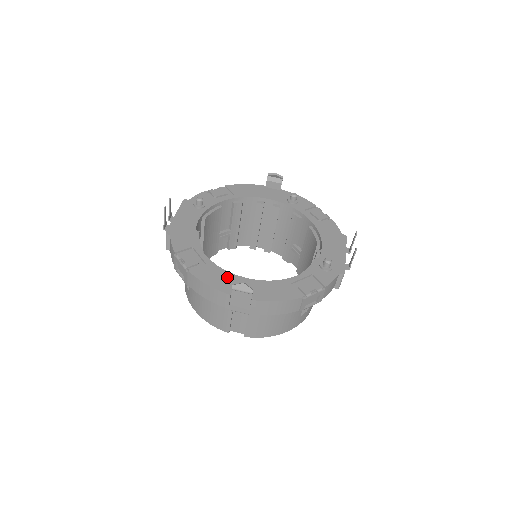
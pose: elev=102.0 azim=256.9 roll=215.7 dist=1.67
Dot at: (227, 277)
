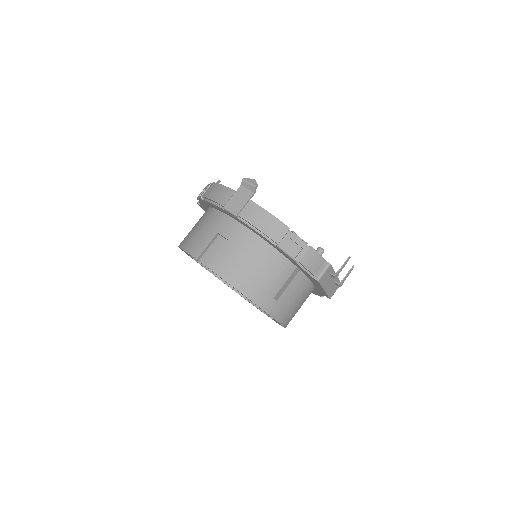
Dot at: occluded
